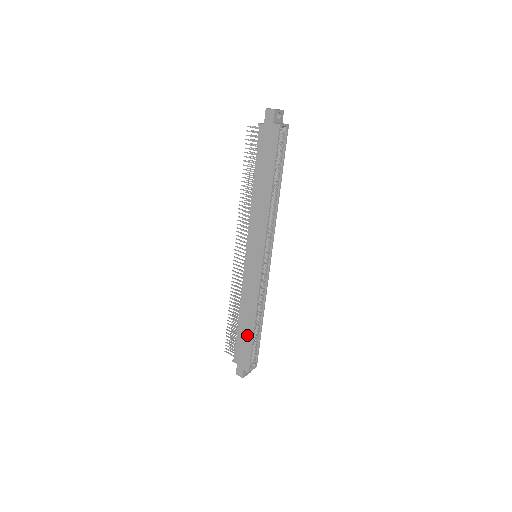
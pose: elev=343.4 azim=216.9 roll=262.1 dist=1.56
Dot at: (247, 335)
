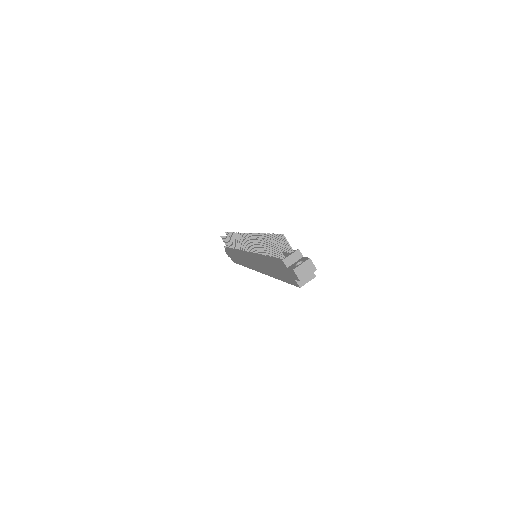
Dot at: (236, 259)
